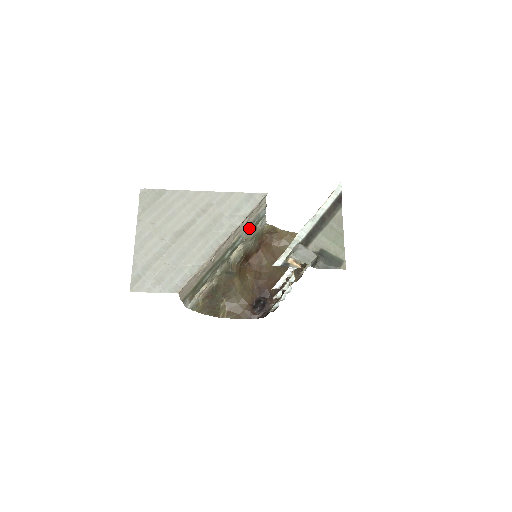
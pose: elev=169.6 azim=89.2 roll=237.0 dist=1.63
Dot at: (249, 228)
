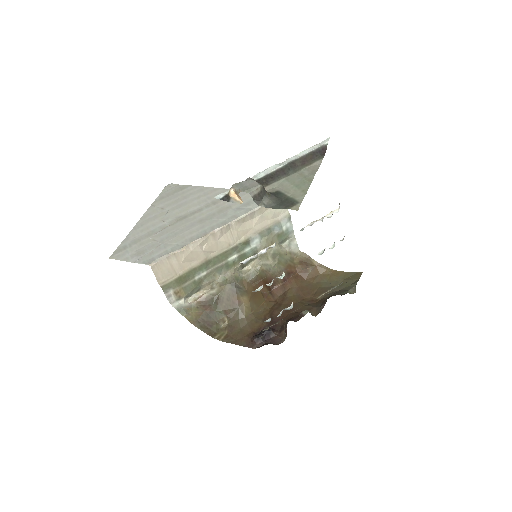
Dot at: (265, 236)
